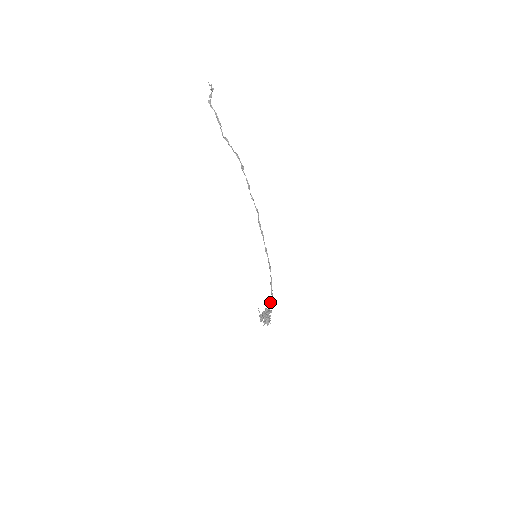
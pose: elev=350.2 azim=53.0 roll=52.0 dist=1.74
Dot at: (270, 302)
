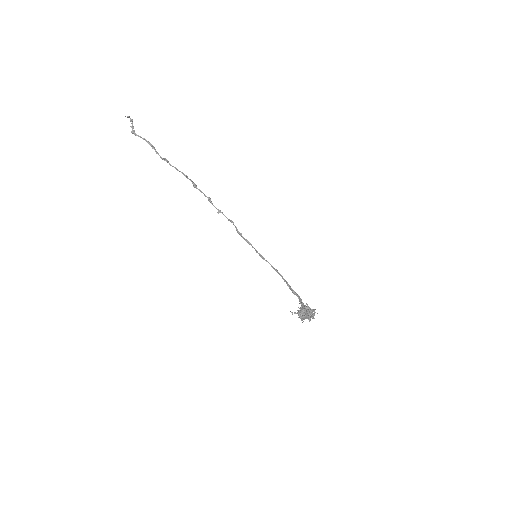
Dot at: (300, 301)
